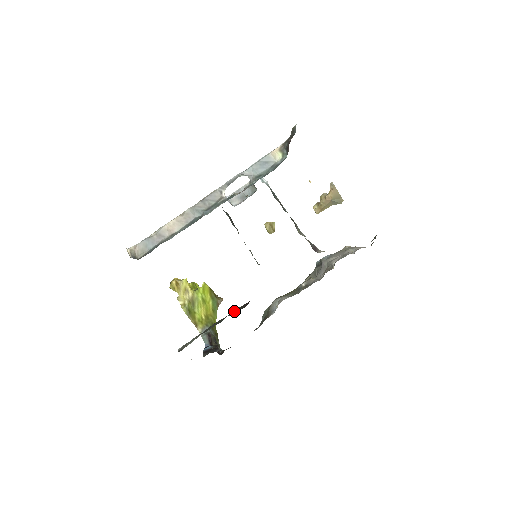
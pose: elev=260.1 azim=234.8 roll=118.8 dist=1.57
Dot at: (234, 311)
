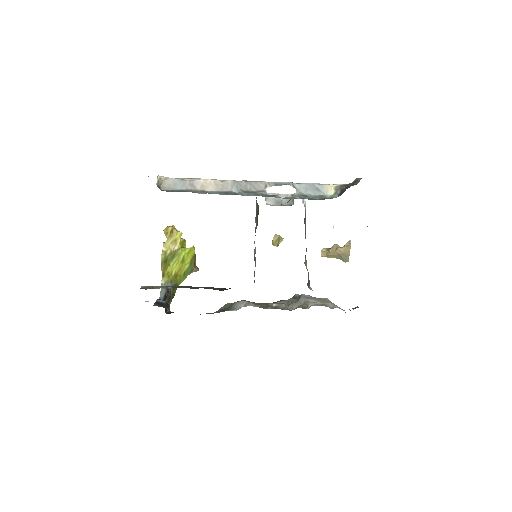
Dot at: (211, 287)
